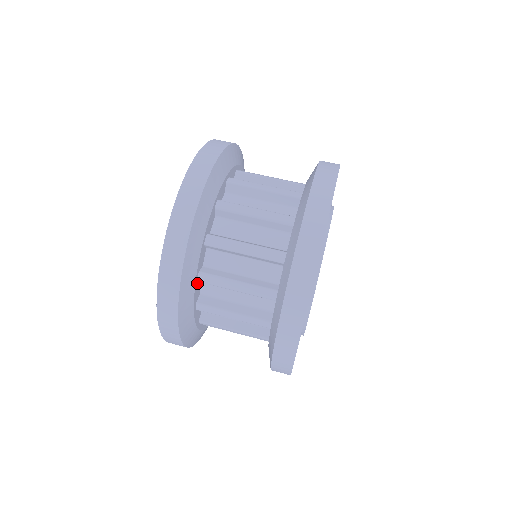
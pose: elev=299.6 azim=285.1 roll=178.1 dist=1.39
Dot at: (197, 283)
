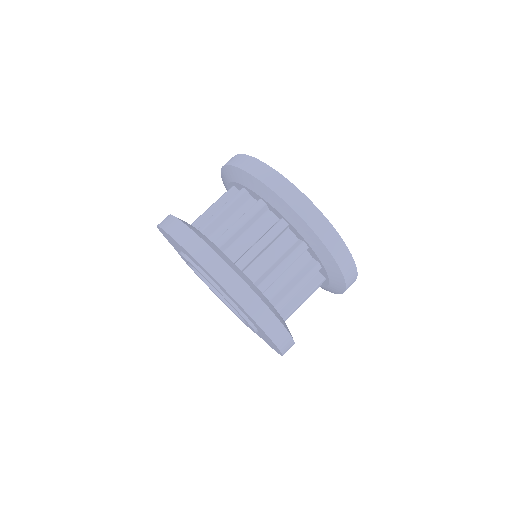
Dot at: occluded
